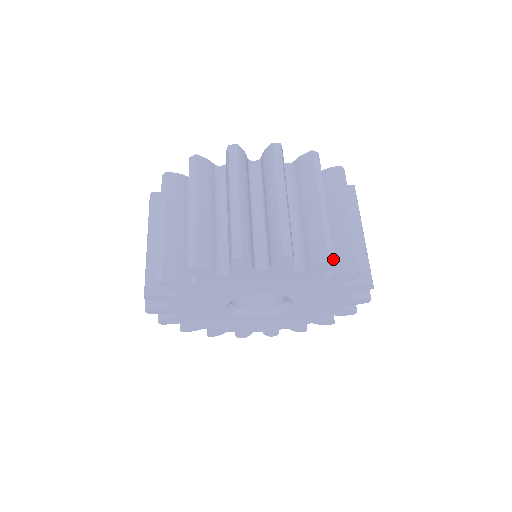
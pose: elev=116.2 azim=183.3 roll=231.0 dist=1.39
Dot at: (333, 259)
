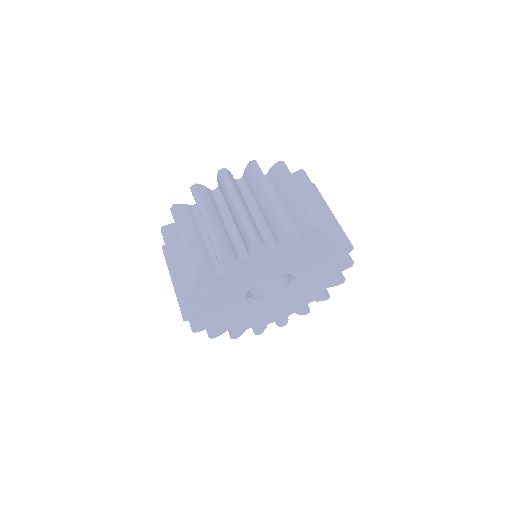
Dot at: (255, 238)
